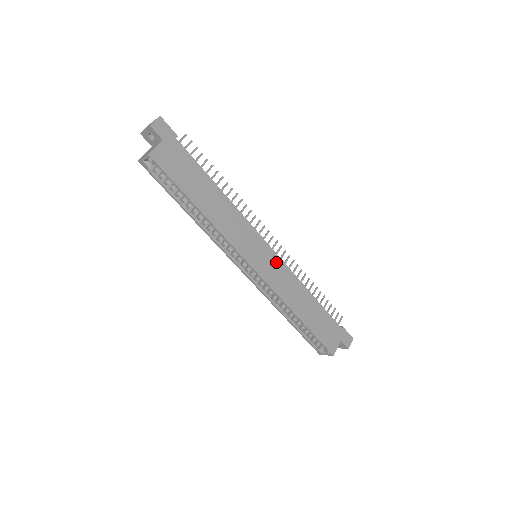
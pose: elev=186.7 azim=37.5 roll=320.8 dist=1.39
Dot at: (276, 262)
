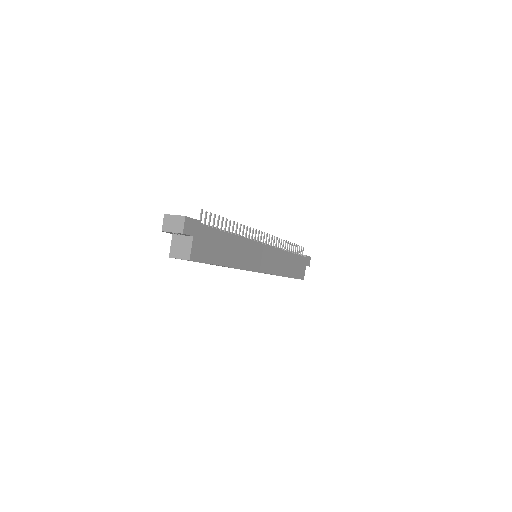
Dot at: (271, 253)
